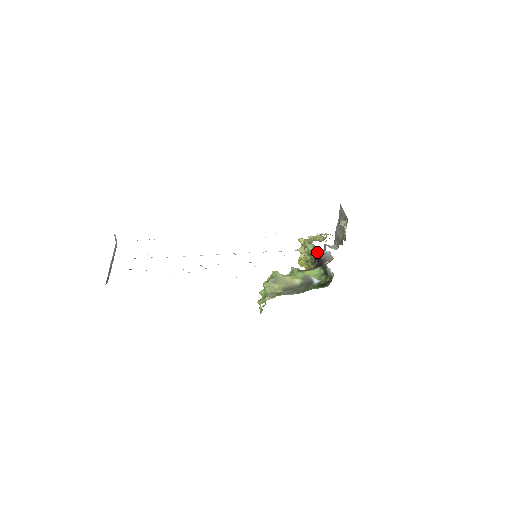
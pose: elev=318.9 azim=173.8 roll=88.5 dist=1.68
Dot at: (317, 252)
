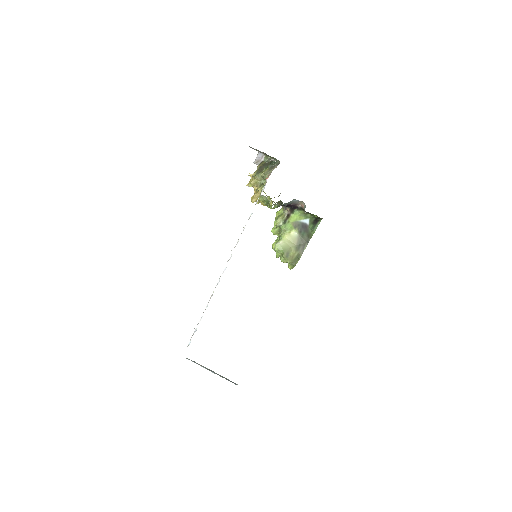
Dot at: (283, 205)
